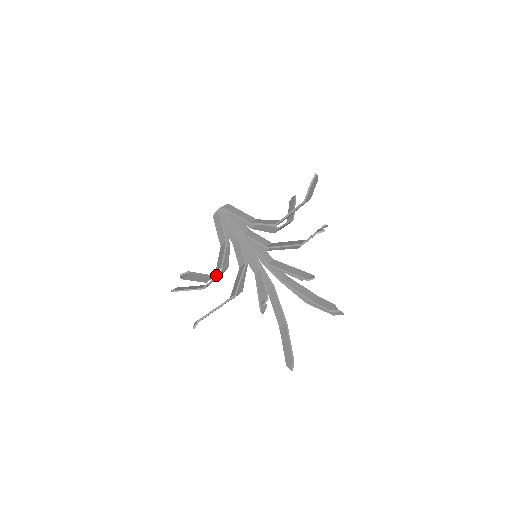
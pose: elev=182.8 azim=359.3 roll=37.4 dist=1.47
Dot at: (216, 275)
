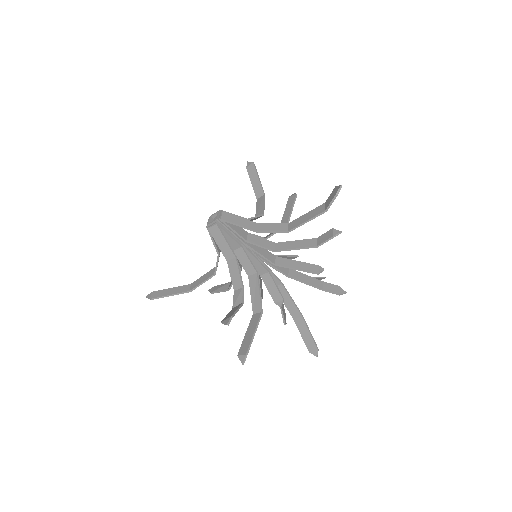
Dot at: (208, 278)
